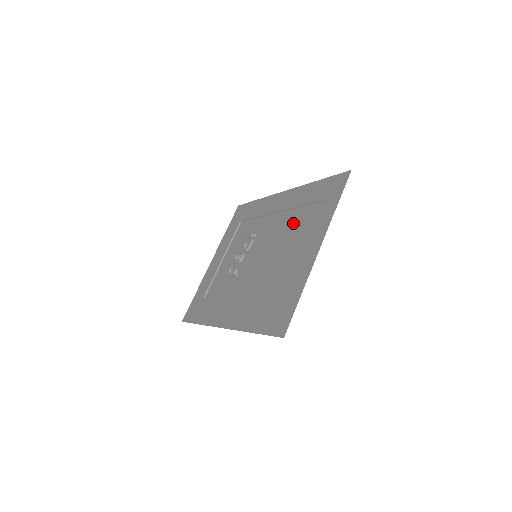
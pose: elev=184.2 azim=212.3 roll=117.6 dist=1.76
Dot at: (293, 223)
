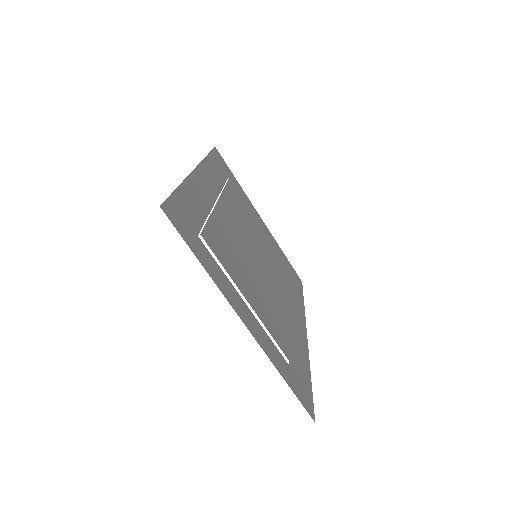
Dot at: (226, 239)
